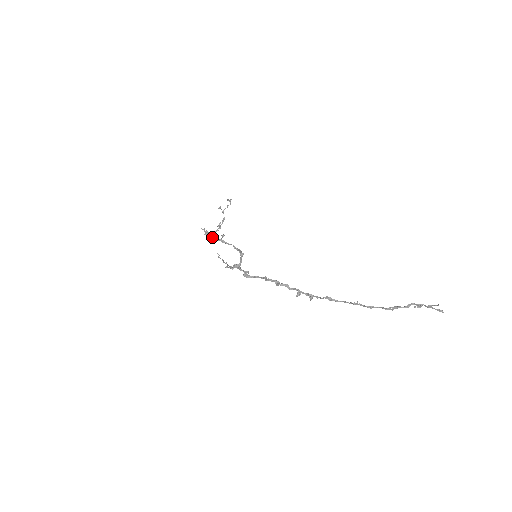
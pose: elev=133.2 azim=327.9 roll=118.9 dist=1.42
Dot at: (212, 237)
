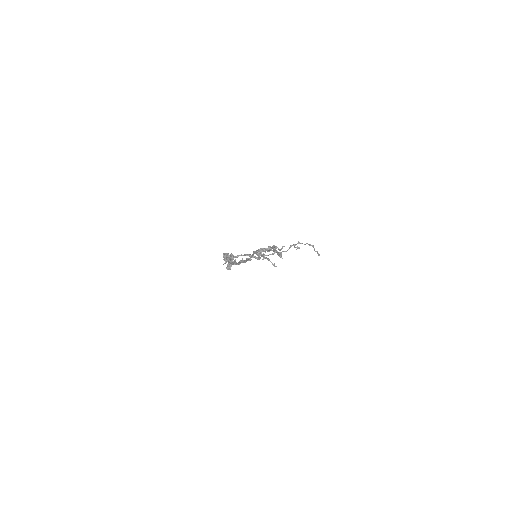
Dot at: occluded
